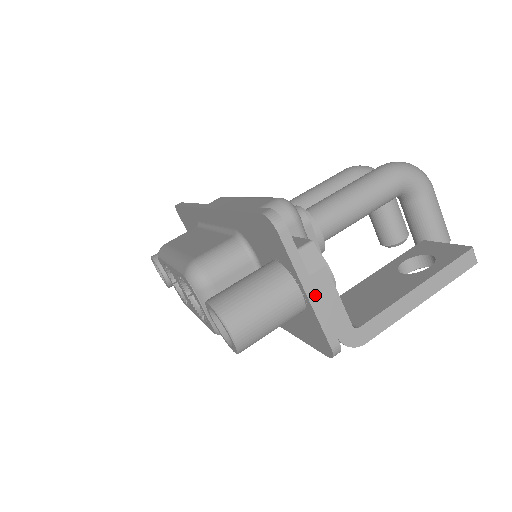
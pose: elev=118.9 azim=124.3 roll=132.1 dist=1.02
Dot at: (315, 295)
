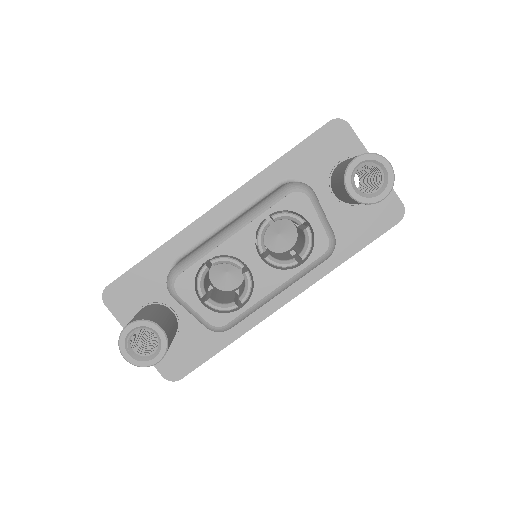
Dot at: occluded
